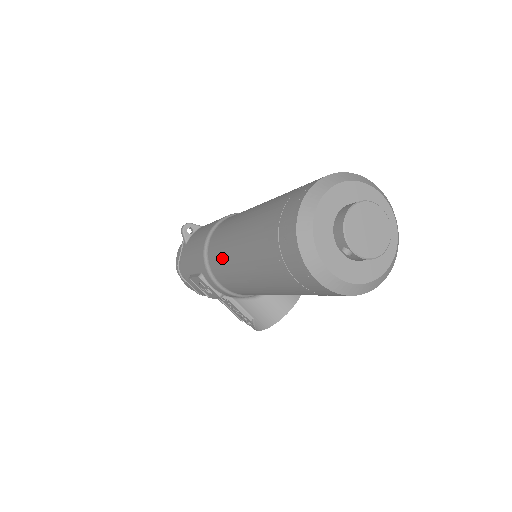
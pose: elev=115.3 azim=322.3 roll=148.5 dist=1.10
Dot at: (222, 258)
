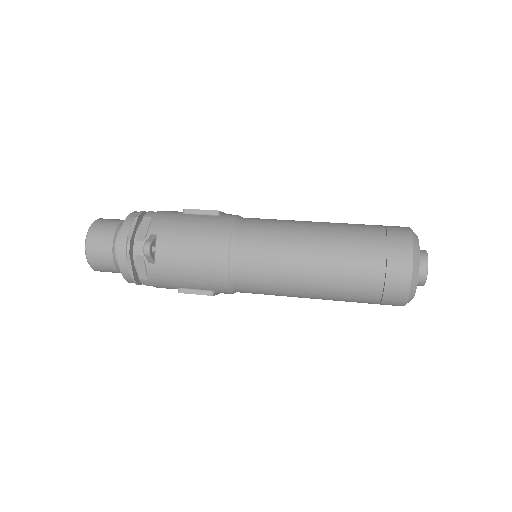
Dot at: (271, 290)
